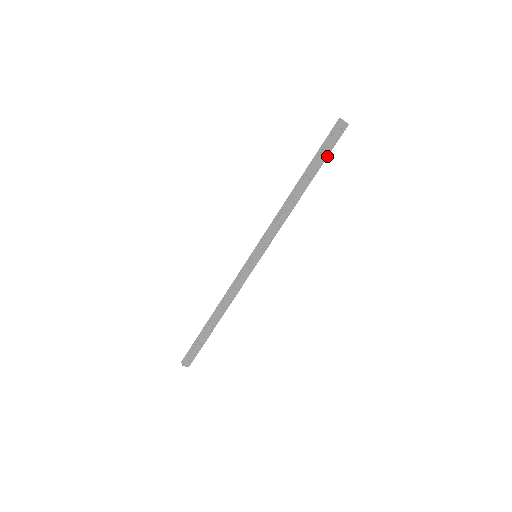
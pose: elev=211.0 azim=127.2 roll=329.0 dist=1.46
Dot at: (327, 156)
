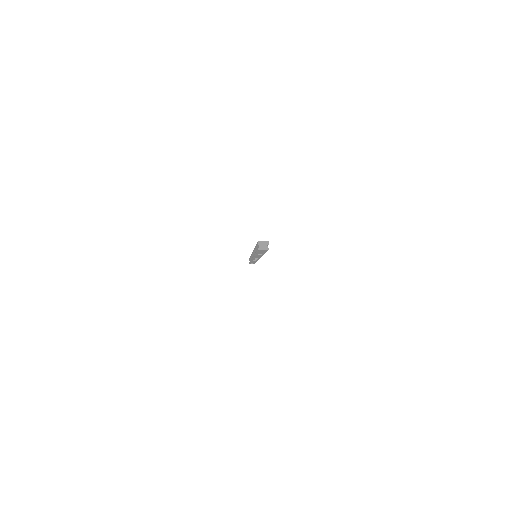
Dot at: (265, 252)
